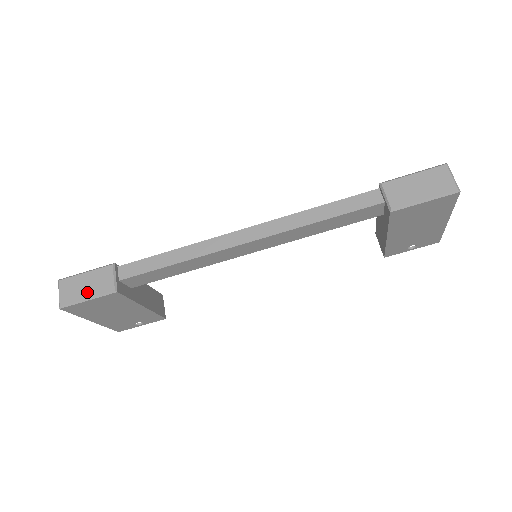
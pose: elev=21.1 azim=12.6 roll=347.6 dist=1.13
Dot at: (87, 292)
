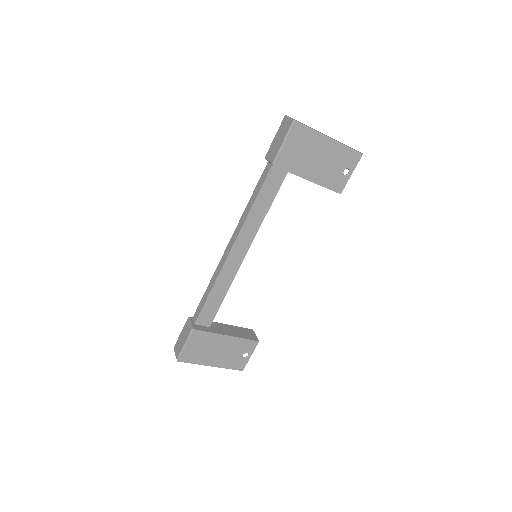
Dot at: (183, 342)
